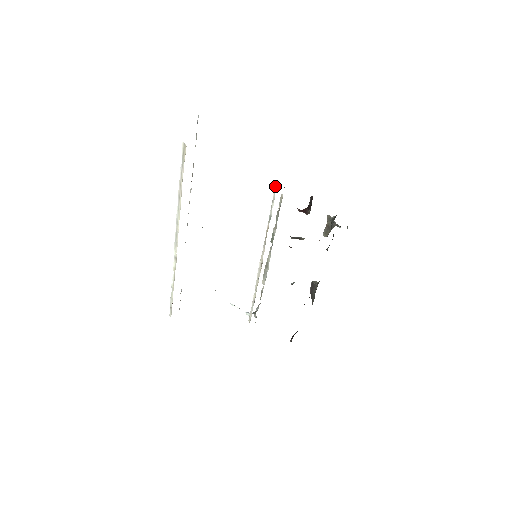
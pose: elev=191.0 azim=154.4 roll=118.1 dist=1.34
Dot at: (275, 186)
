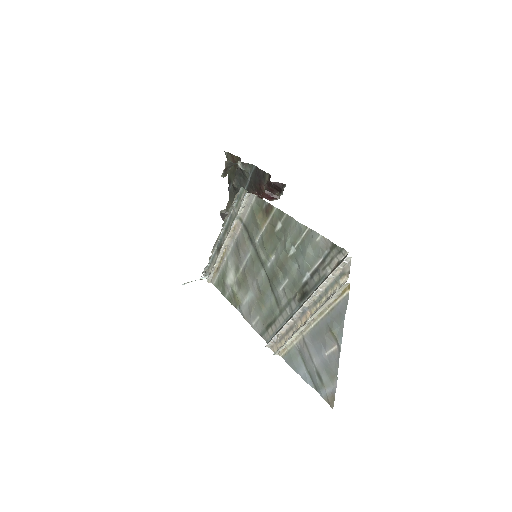
Dot at: (246, 197)
